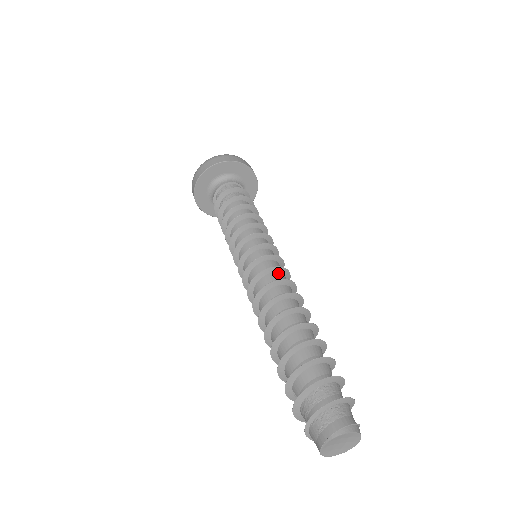
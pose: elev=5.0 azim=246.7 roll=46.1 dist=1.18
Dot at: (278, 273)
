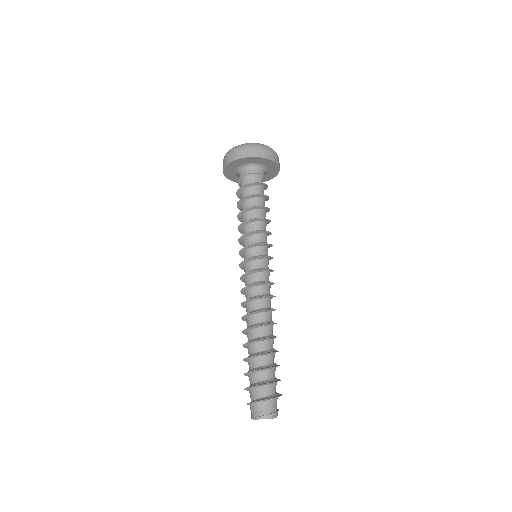
Dot at: (261, 286)
